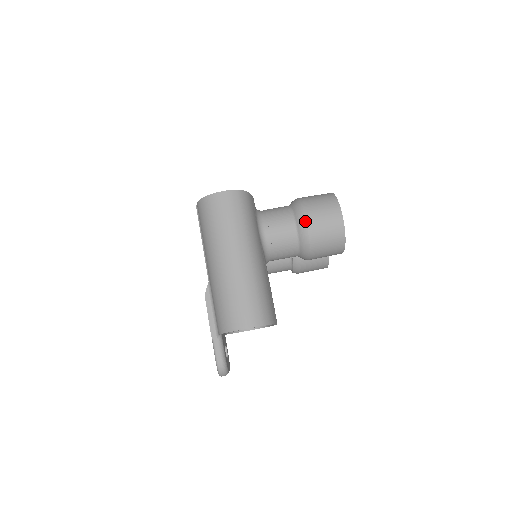
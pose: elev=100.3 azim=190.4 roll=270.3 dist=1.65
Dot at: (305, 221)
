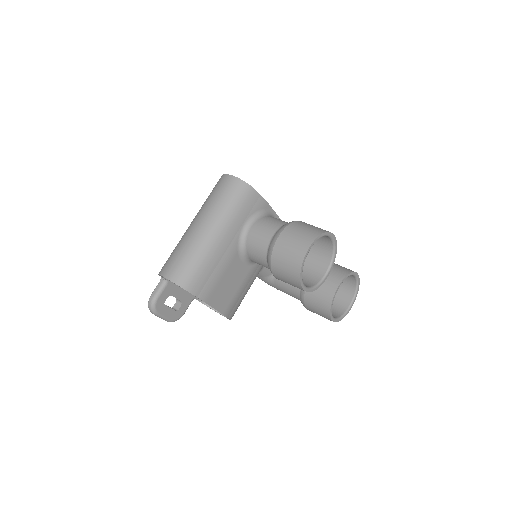
Dot at: (278, 236)
